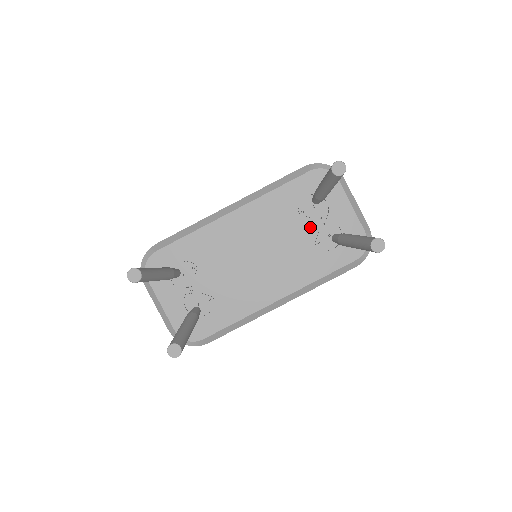
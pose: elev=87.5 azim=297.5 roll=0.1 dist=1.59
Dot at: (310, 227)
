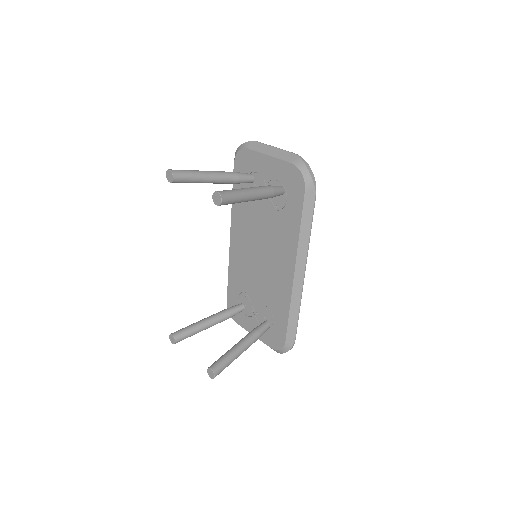
Dot at: (264, 201)
